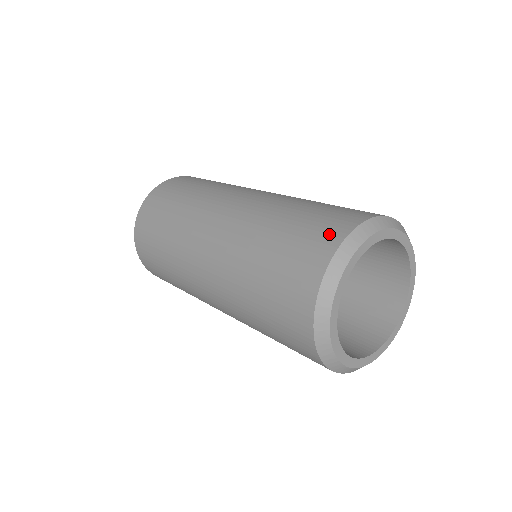
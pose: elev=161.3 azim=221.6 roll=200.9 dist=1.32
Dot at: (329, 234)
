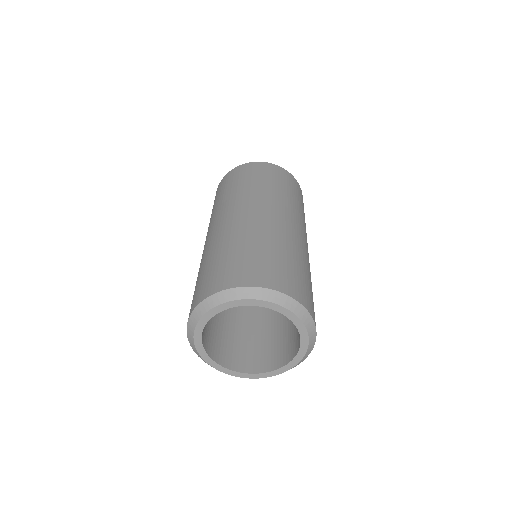
Dot at: (190, 310)
